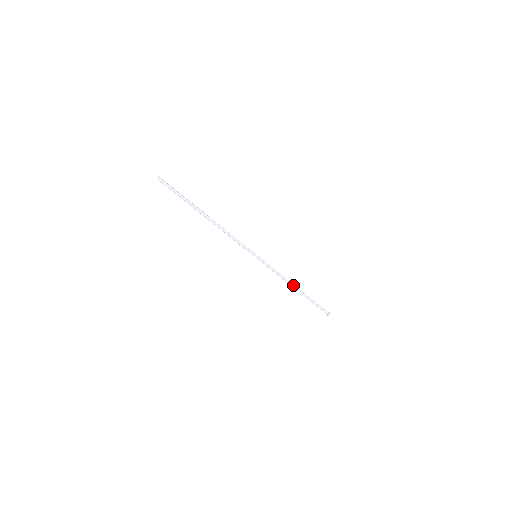
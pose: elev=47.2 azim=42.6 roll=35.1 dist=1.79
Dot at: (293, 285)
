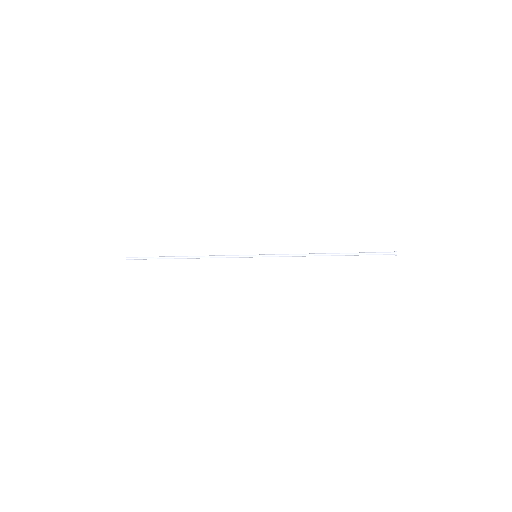
Dot at: (320, 255)
